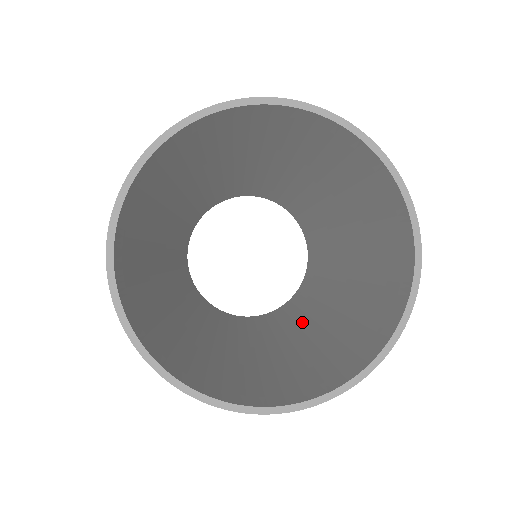
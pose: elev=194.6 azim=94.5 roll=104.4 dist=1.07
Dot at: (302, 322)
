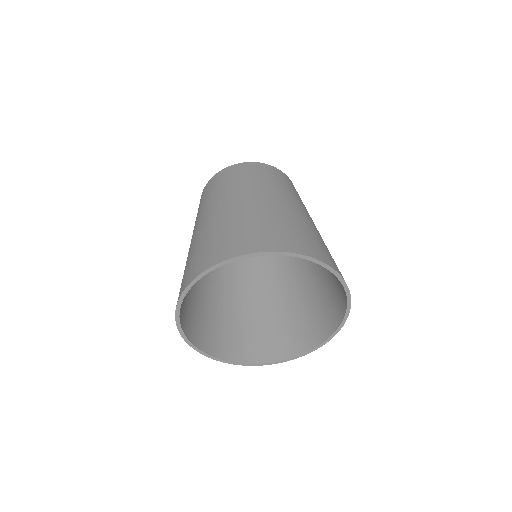
Dot at: (279, 273)
